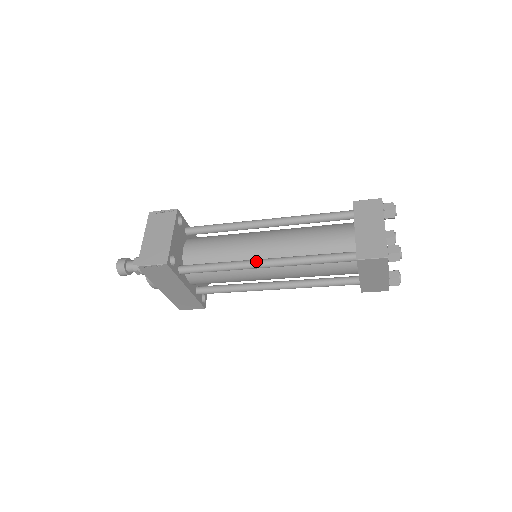
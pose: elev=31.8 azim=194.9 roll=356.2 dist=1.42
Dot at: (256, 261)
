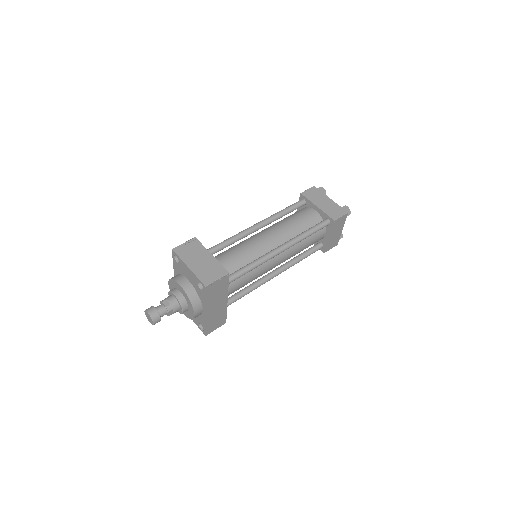
Dot at: (276, 249)
